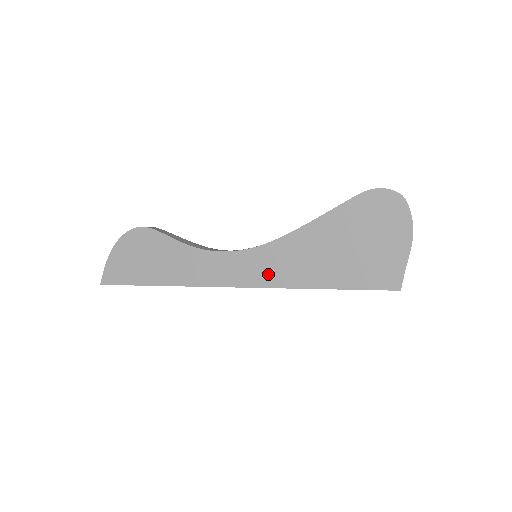
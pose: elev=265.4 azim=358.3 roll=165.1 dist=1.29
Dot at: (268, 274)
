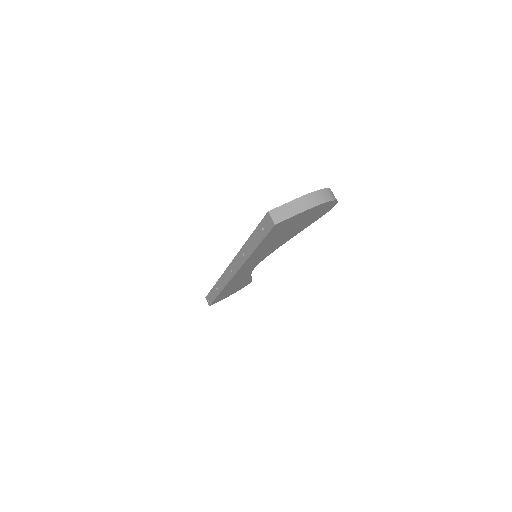
Dot at: occluded
